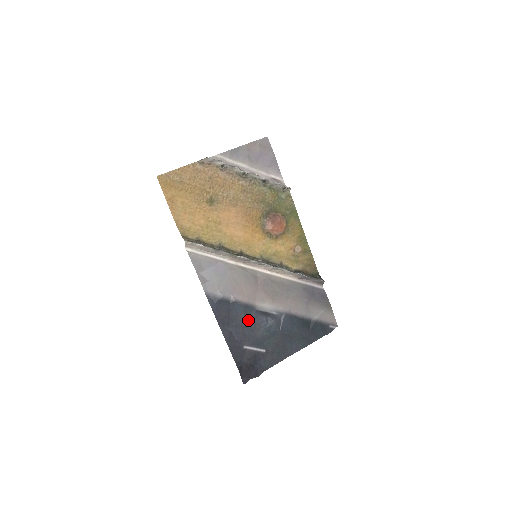
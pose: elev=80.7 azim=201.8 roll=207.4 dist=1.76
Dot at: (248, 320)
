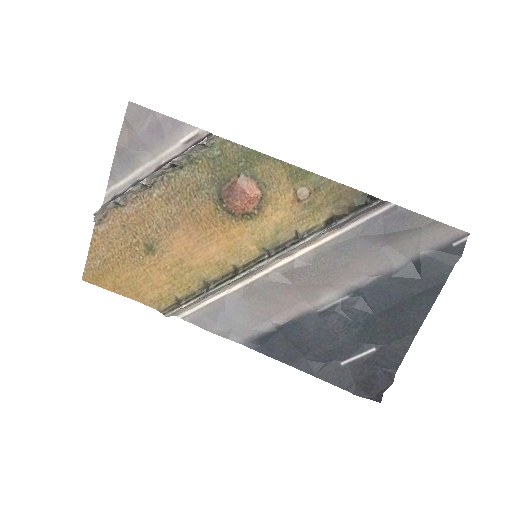
Dot at: (318, 333)
